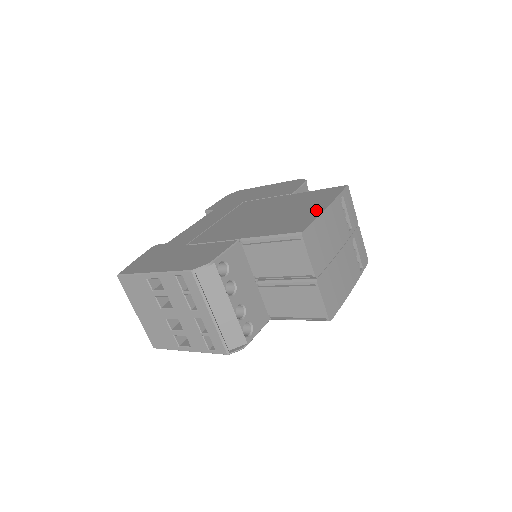
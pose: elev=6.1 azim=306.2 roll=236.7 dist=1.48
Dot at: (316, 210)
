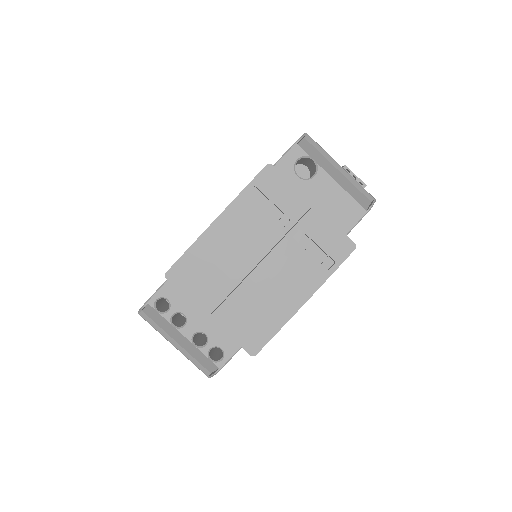
Dot at: occluded
